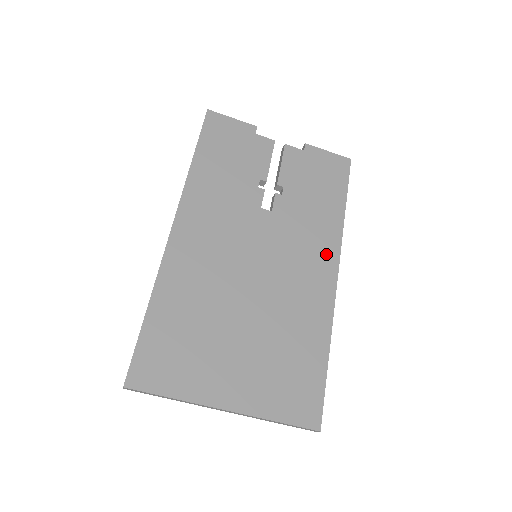
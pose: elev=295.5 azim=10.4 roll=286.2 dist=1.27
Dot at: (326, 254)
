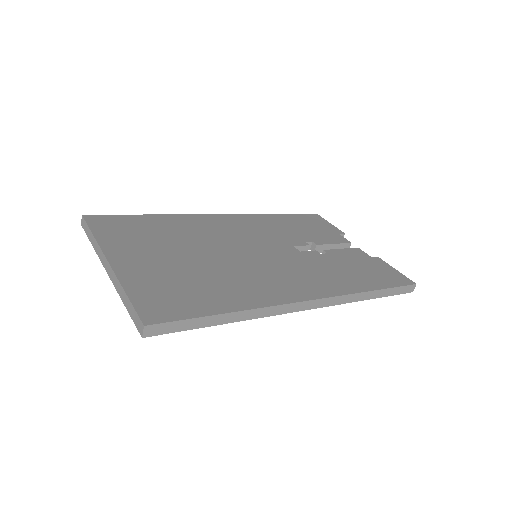
Dot at: (317, 288)
